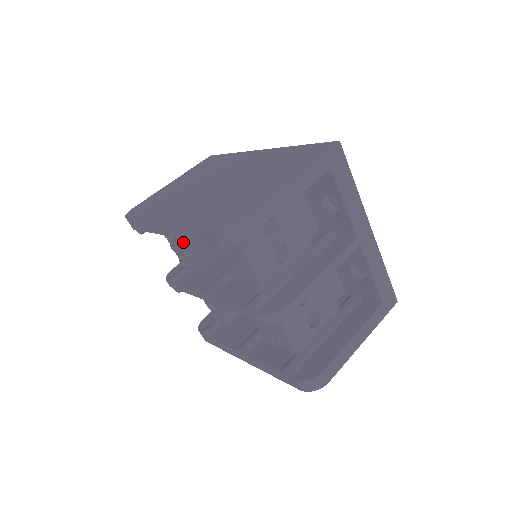
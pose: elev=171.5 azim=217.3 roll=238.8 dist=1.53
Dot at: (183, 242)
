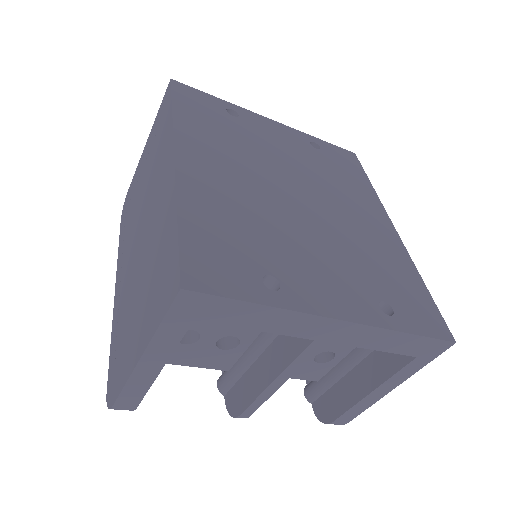
Dot at: occluded
